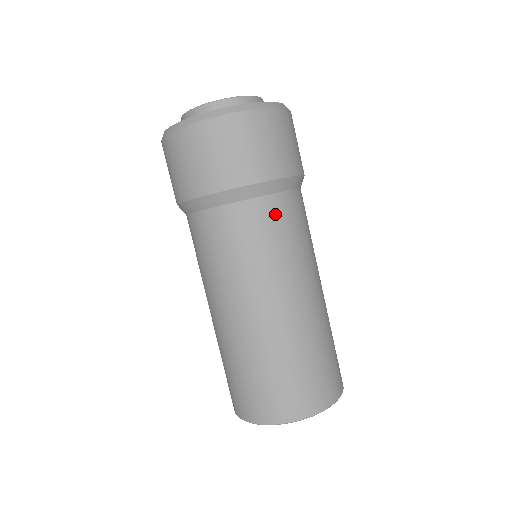
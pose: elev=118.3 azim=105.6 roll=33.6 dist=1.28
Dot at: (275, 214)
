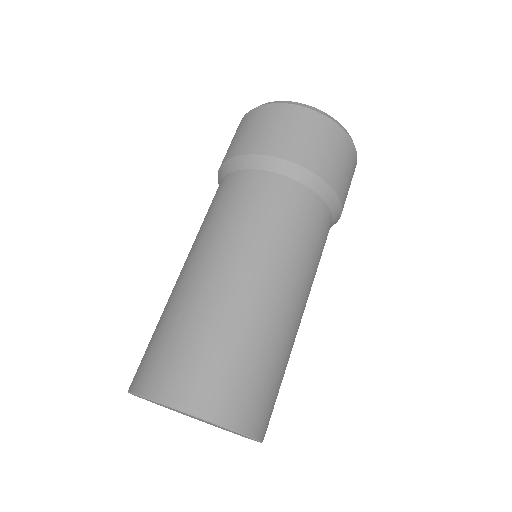
Dot at: (257, 187)
